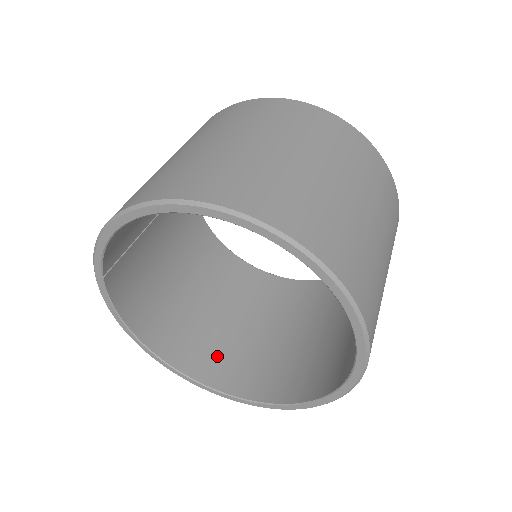
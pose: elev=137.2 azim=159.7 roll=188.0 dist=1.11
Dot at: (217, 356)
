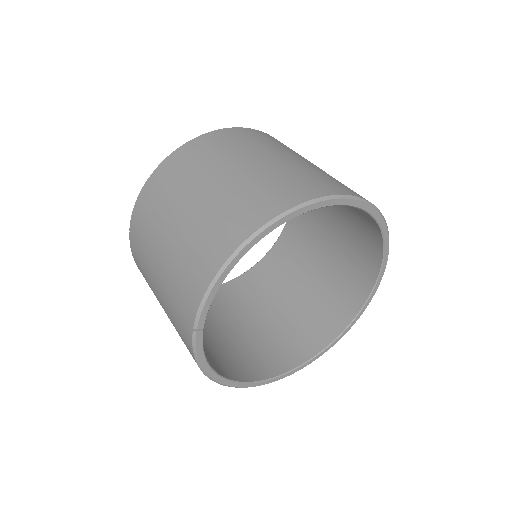
Dot at: (256, 357)
